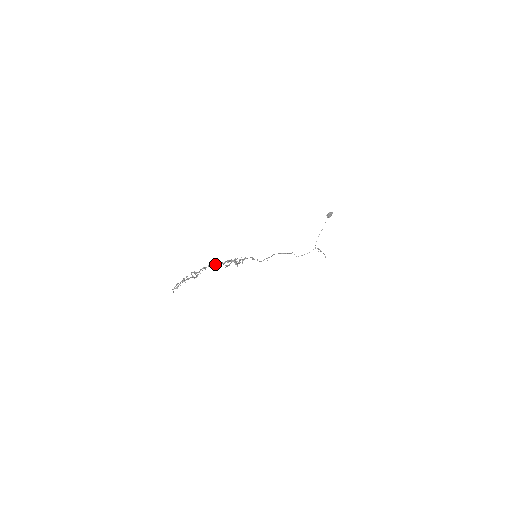
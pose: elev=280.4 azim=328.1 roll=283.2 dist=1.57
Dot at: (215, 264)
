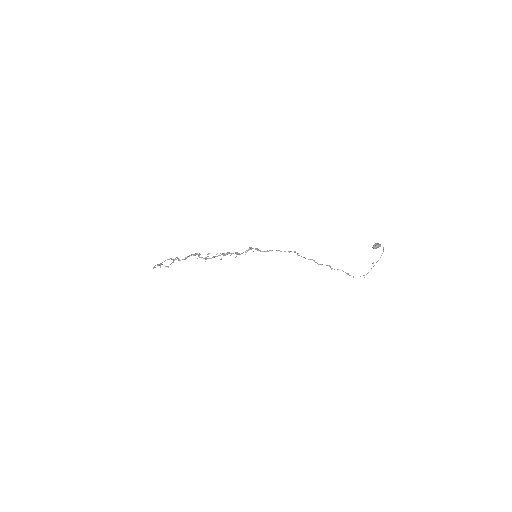
Dot at: (200, 257)
